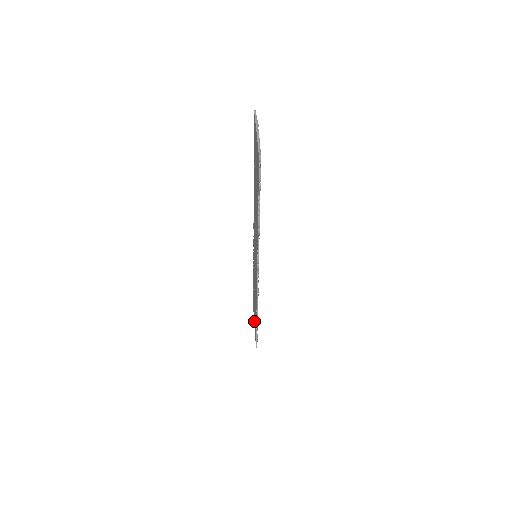
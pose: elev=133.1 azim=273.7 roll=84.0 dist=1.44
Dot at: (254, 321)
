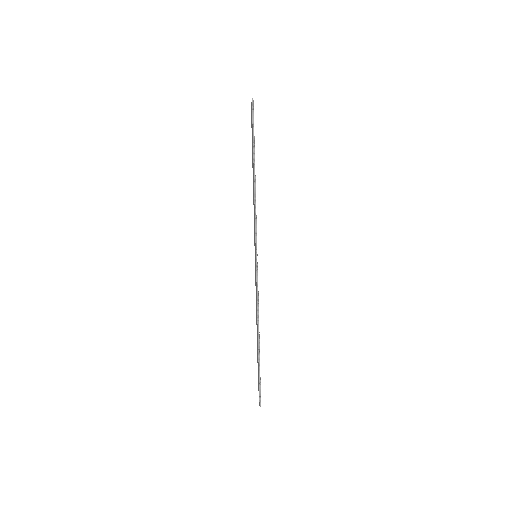
Dot at: (258, 383)
